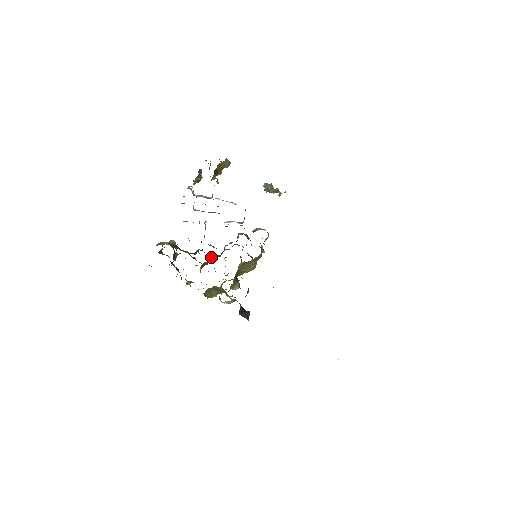
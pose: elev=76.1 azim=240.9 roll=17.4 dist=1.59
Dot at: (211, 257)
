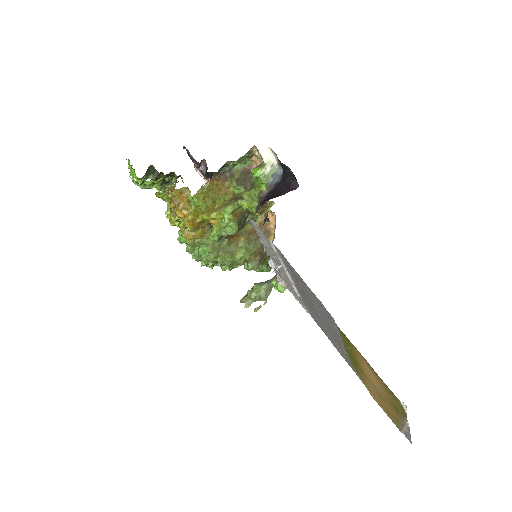
Dot at: occluded
